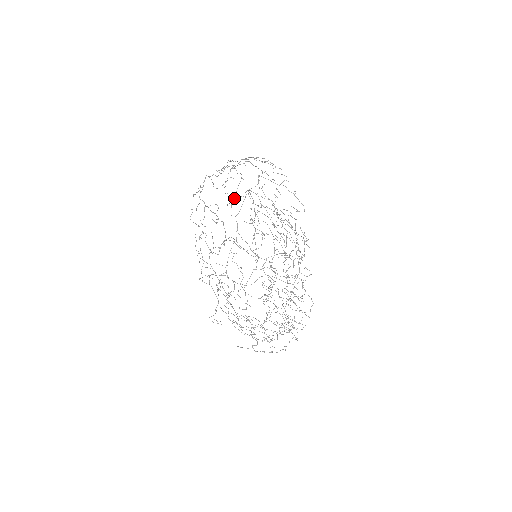
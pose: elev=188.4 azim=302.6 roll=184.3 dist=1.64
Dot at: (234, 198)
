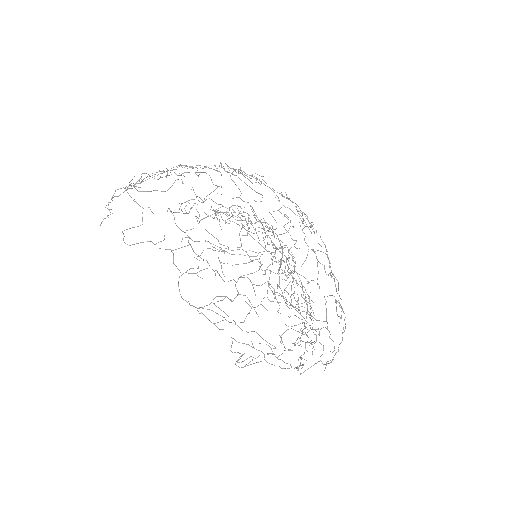
Dot at: (216, 185)
